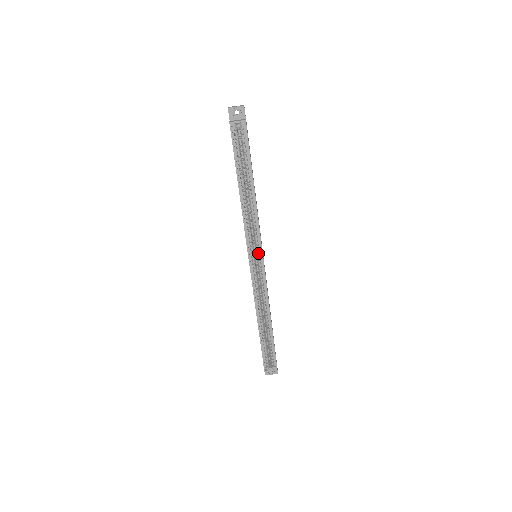
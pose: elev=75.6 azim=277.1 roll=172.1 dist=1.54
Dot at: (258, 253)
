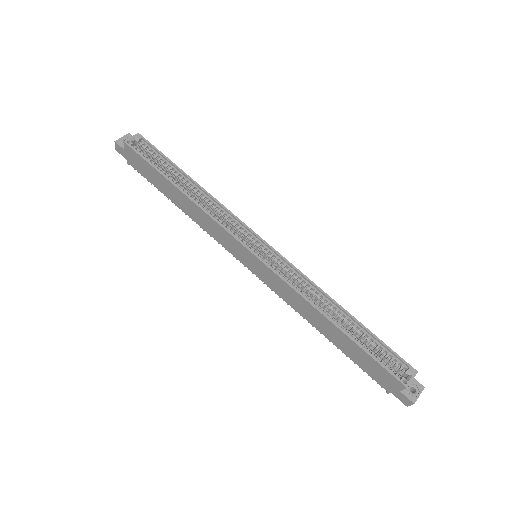
Dot at: (254, 240)
